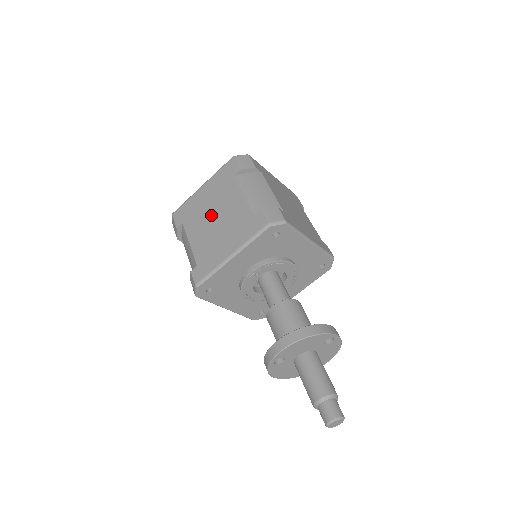
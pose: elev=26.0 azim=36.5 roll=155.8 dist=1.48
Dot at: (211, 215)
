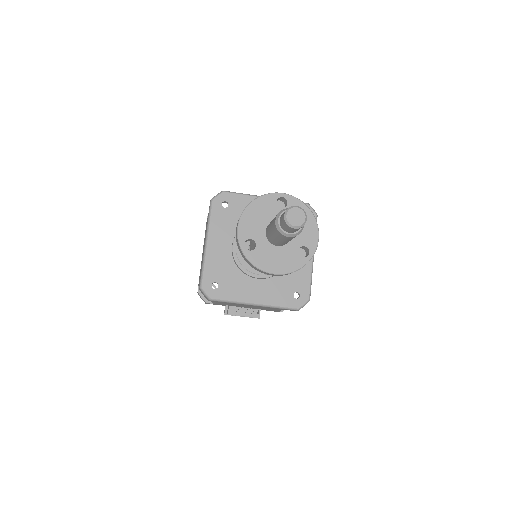
Dot at: occluded
